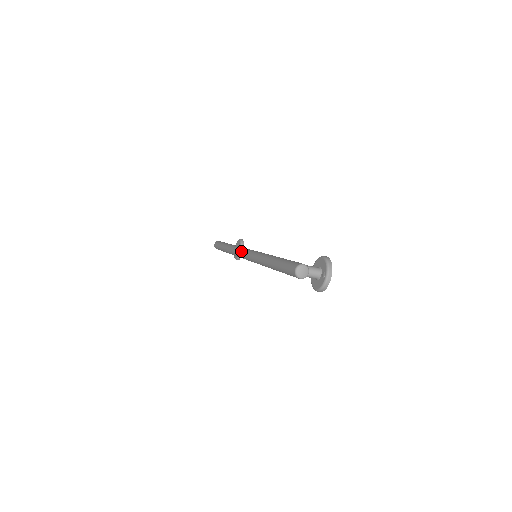
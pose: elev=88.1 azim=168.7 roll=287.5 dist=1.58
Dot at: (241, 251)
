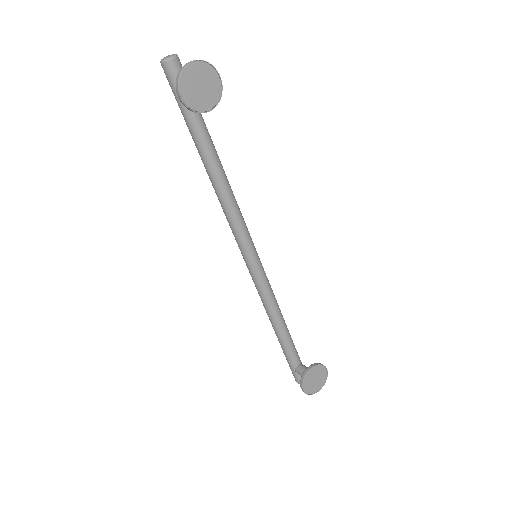
Dot at: occluded
